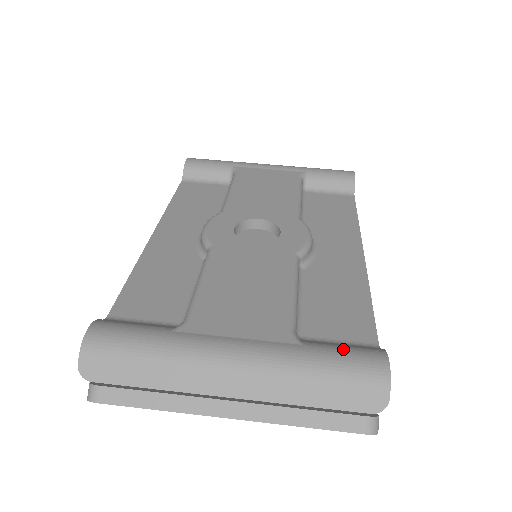
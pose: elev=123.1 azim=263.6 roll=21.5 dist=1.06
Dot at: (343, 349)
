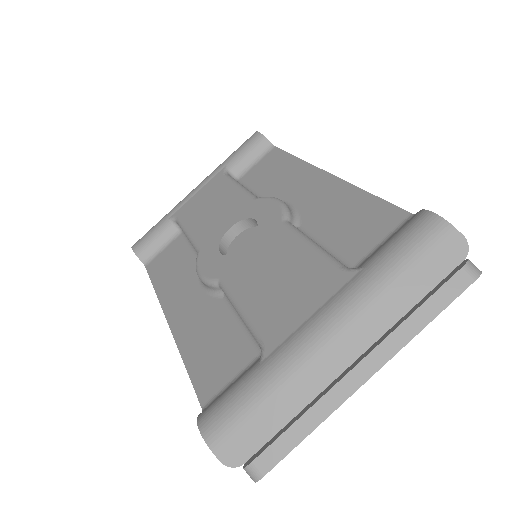
Dot at: (393, 240)
